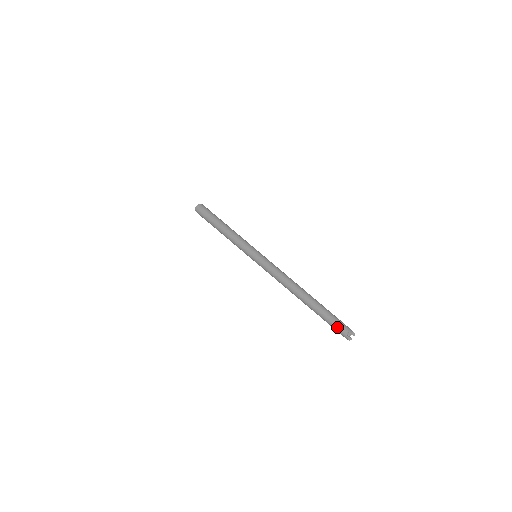
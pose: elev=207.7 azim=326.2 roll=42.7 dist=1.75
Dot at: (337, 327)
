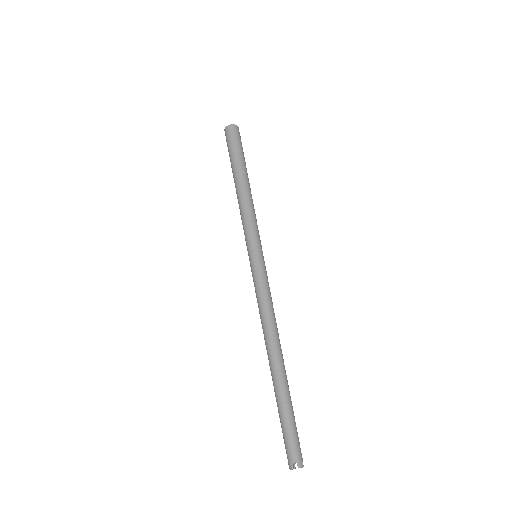
Dot at: (288, 444)
